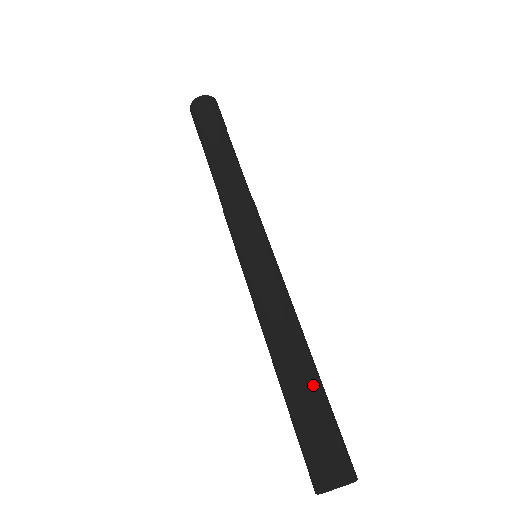
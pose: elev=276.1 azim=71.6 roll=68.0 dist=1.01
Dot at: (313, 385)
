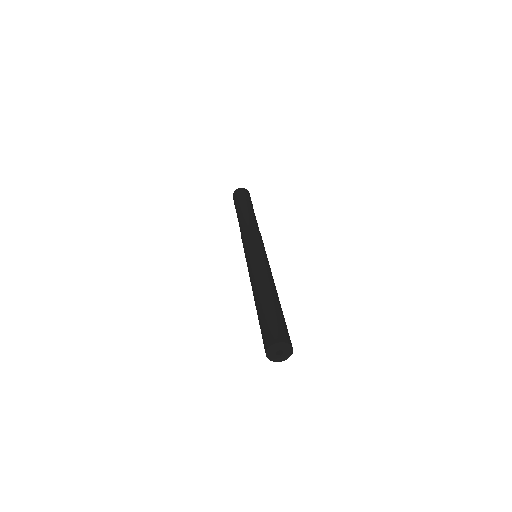
Dot at: (274, 303)
